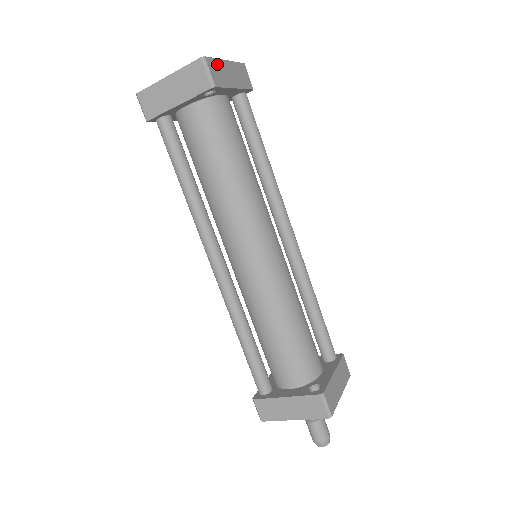
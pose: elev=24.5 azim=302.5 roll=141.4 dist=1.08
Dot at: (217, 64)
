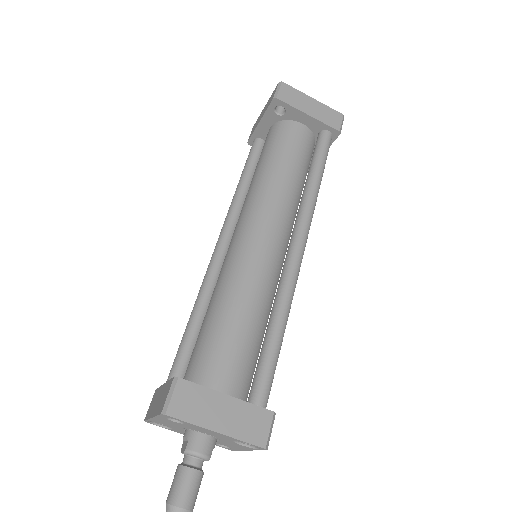
Dot at: (296, 93)
